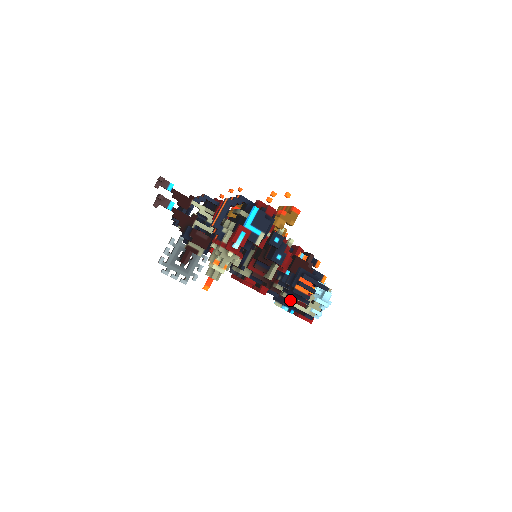
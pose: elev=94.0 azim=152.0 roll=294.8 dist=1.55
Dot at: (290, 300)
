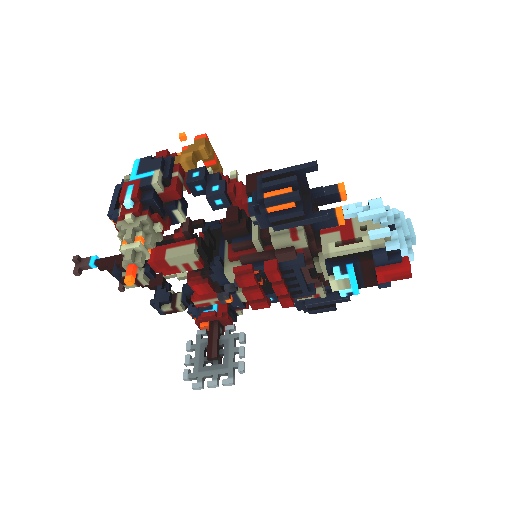
Dot at: (323, 250)
